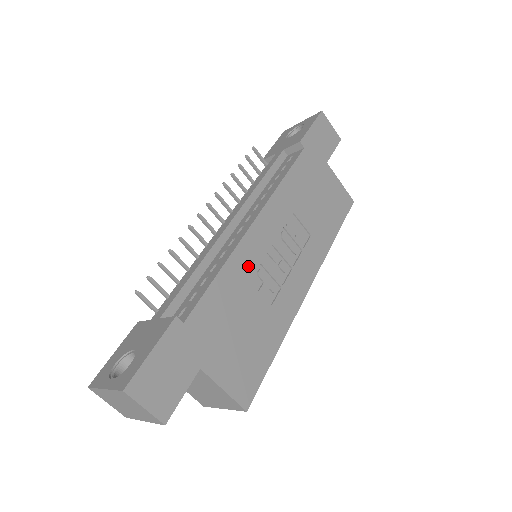
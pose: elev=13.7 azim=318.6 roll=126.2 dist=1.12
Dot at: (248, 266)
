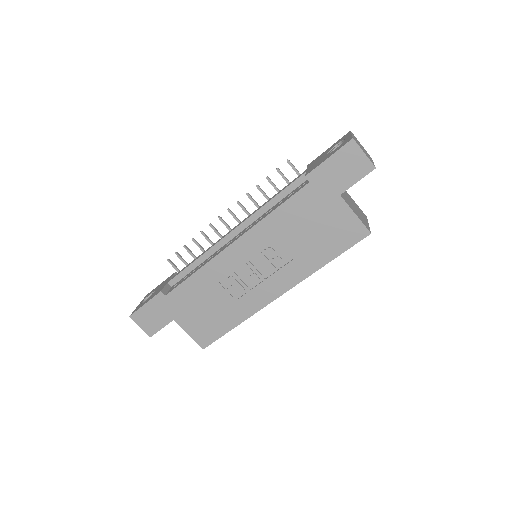
Dot at: (220, 273)
